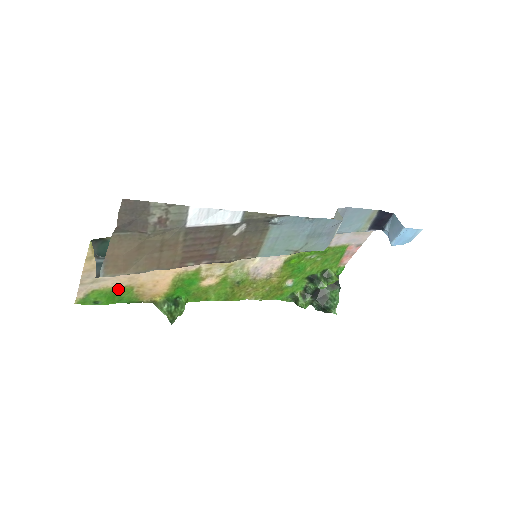
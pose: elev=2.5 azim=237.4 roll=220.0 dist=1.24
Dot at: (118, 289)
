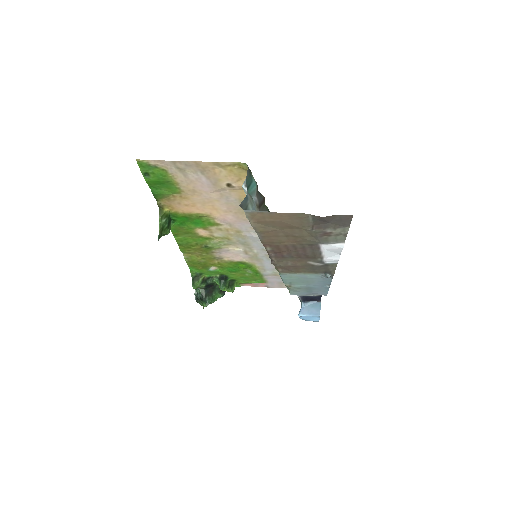
Dot at: (173, 185)
